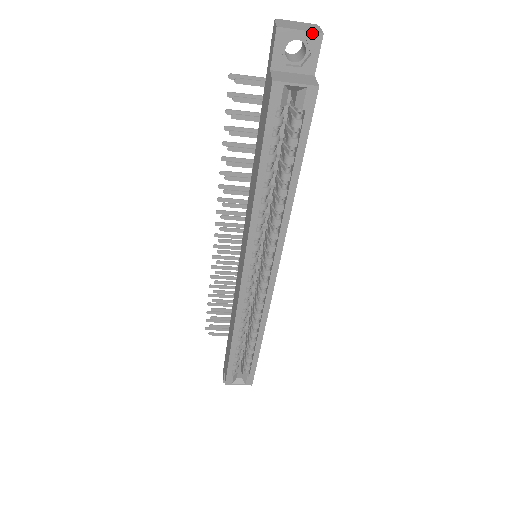
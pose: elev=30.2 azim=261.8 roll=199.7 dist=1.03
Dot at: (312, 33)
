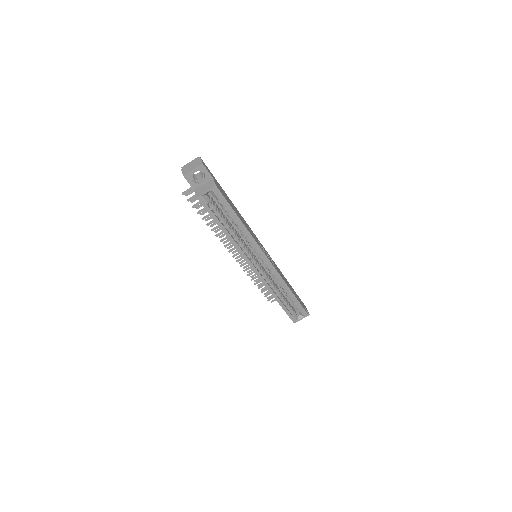
Dot at: (198, 167)
